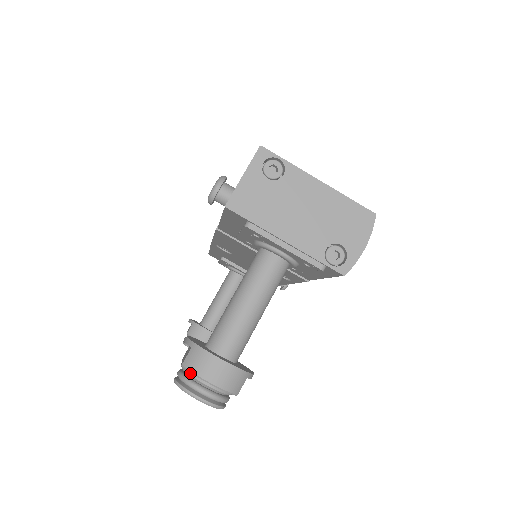
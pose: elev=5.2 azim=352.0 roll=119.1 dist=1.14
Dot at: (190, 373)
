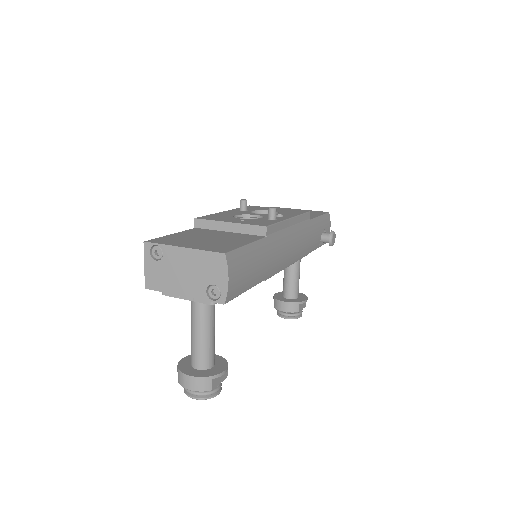
Dot at: occluded
